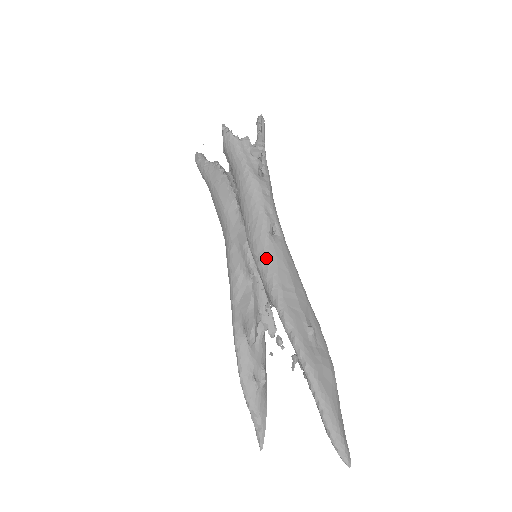
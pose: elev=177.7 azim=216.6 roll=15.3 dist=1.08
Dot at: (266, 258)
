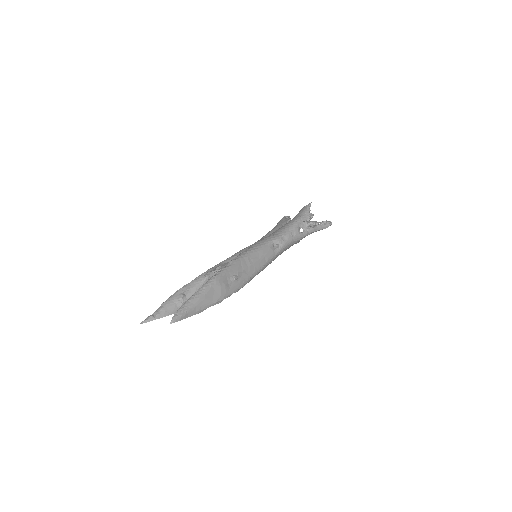
Dot at: (259, 245)
